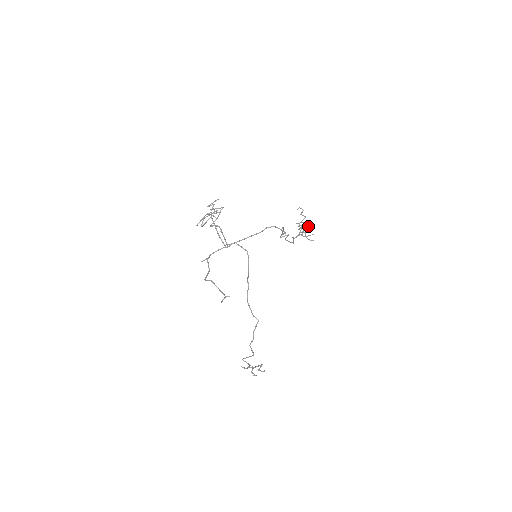
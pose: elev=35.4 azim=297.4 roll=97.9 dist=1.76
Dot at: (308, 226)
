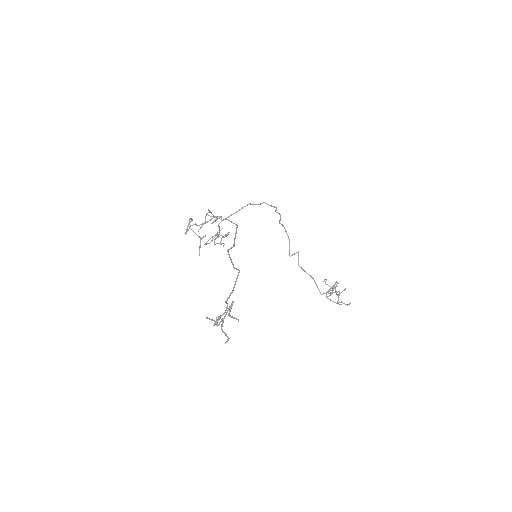
Dot at: (337, 283)
